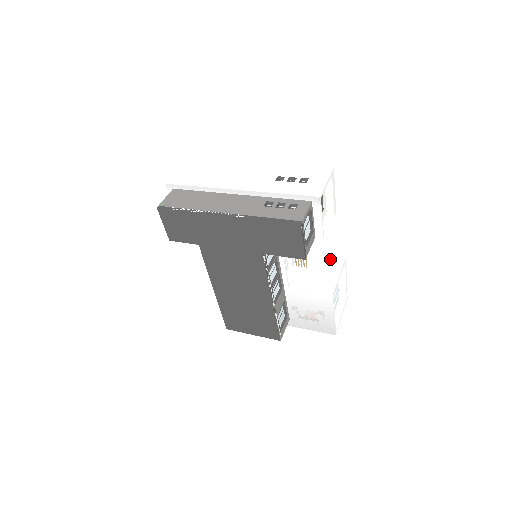
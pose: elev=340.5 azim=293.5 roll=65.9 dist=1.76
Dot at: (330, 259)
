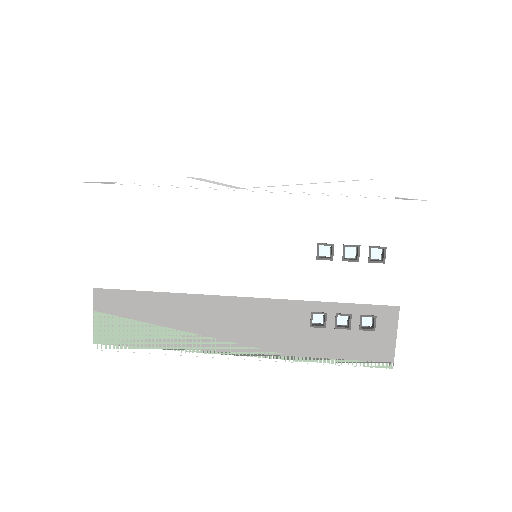
Dot at: (355, 188)
